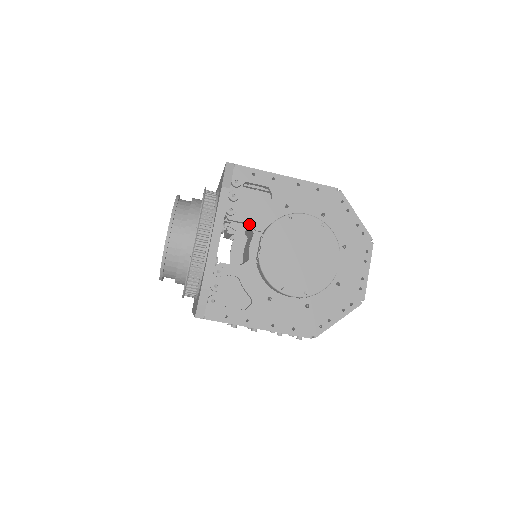
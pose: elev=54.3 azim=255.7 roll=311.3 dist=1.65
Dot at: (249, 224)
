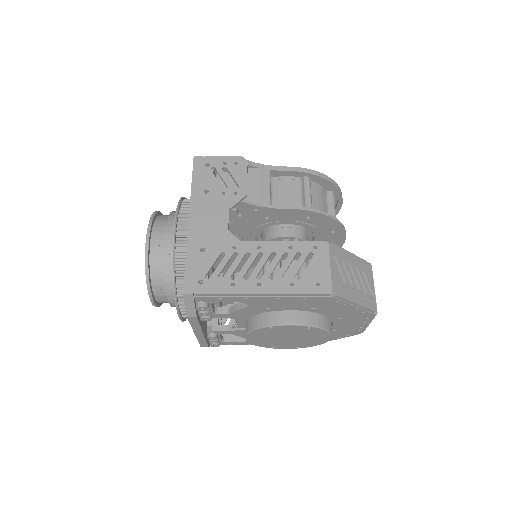
Dot at: (230, 318)
